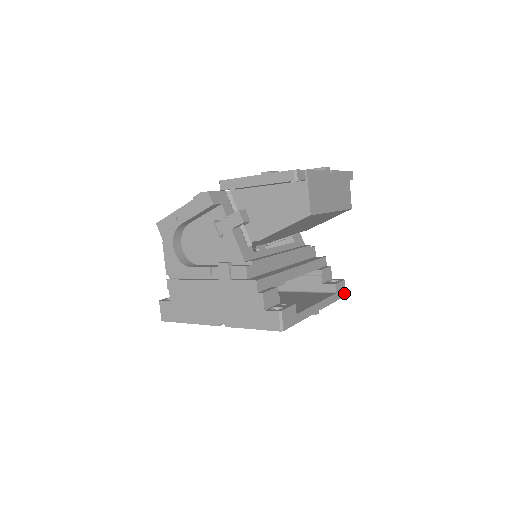
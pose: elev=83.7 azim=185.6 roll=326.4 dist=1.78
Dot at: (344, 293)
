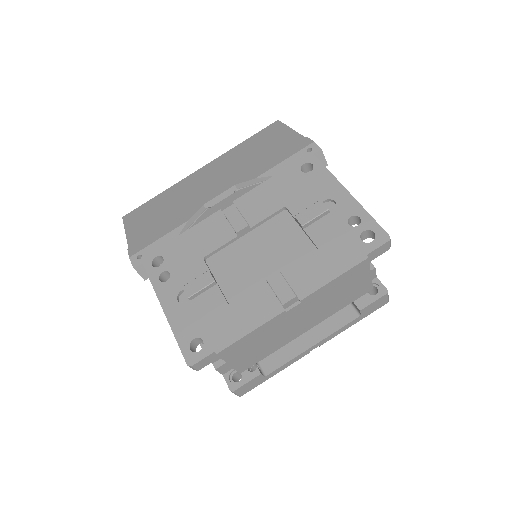
Dot at: (383, 303)
